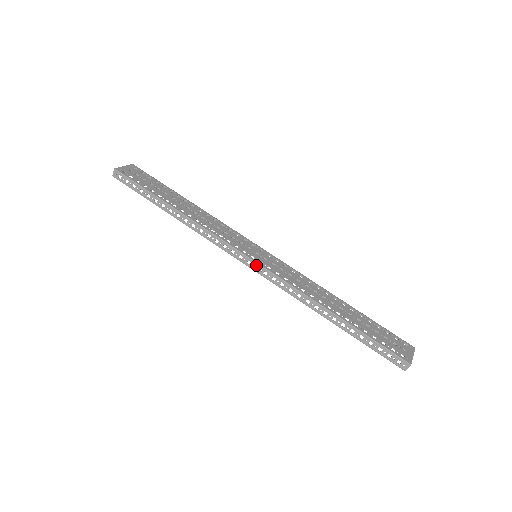
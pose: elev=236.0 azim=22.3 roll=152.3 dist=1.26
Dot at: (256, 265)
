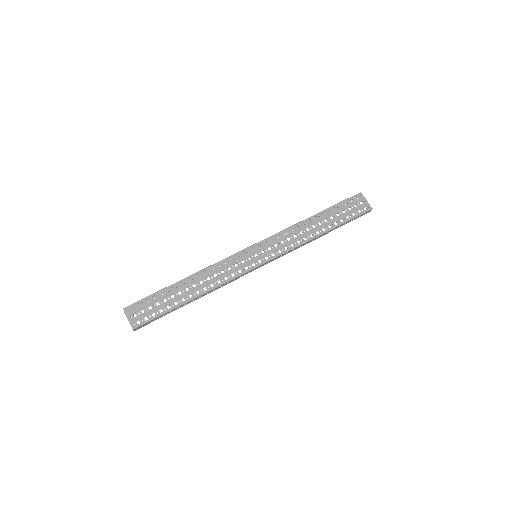
Dot at: (267, 263)
